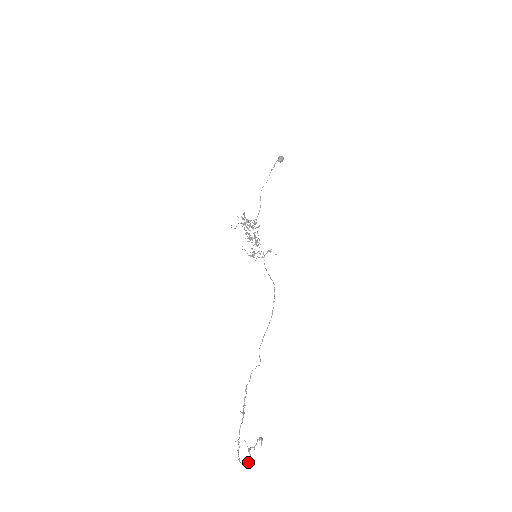
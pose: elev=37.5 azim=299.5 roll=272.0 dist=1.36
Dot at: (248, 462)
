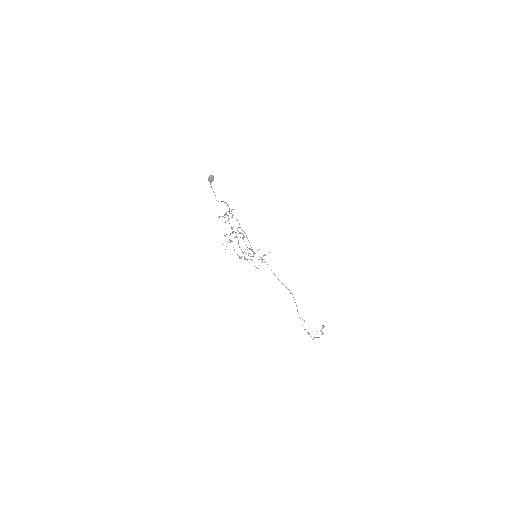
Dot at: (323, 333)
